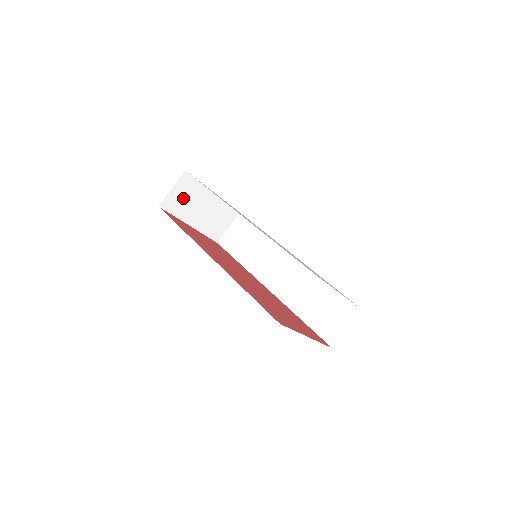
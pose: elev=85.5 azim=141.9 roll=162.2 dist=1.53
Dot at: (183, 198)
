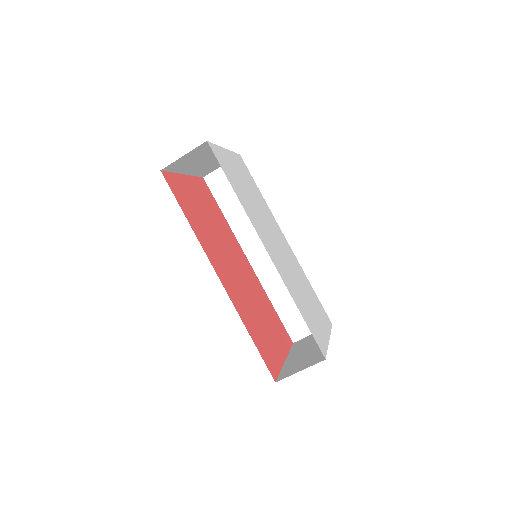
Dot at: (190, 159)
